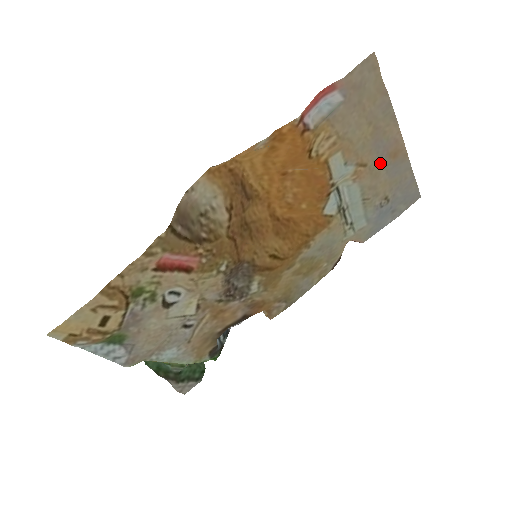
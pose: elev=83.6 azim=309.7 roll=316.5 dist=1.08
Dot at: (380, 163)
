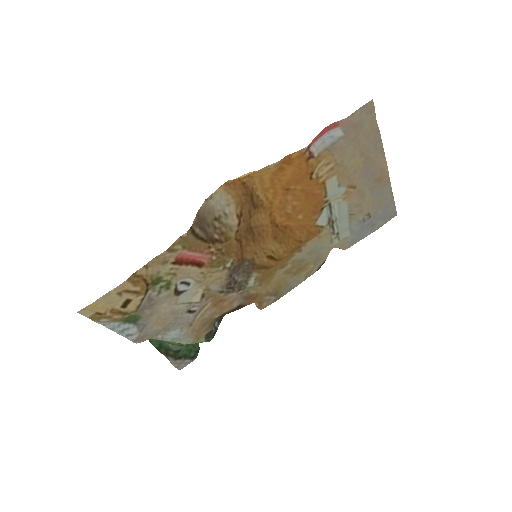
Dot at: (367, 186)
